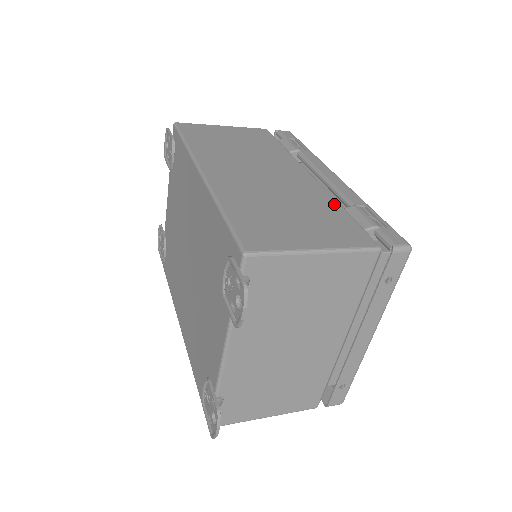
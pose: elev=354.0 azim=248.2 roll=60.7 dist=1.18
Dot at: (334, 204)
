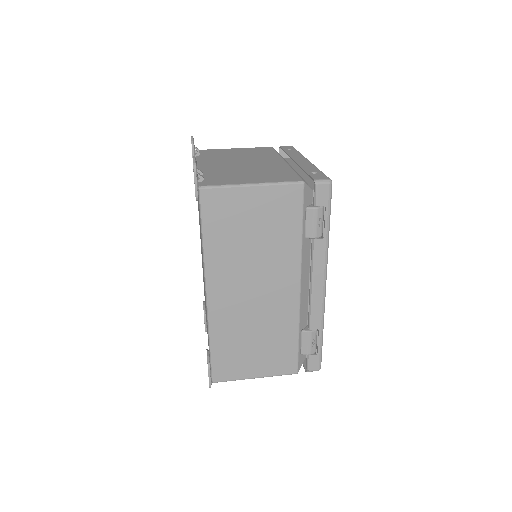
Dot at: (295, 331)
